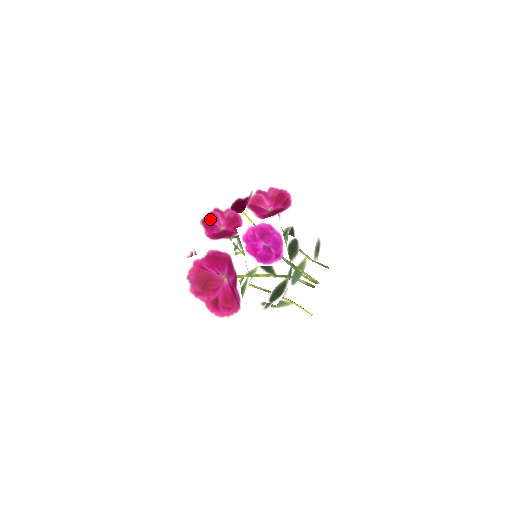
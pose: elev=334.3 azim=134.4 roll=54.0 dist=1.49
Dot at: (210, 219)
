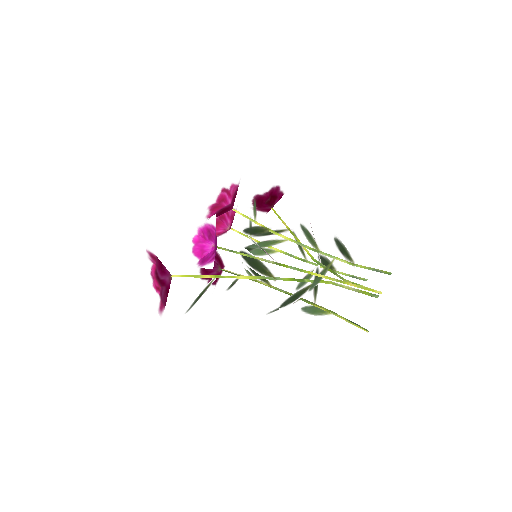
Dot at: (221, 218)
